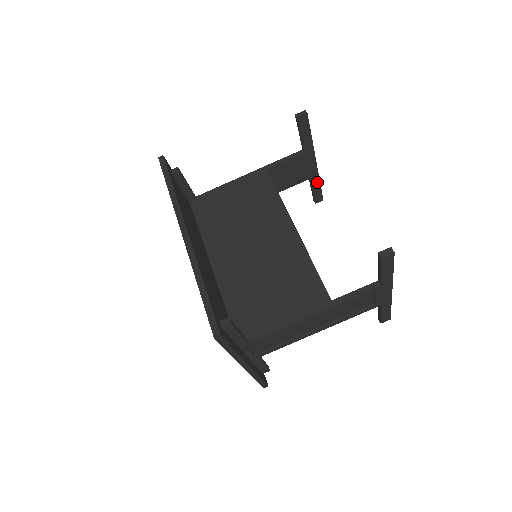
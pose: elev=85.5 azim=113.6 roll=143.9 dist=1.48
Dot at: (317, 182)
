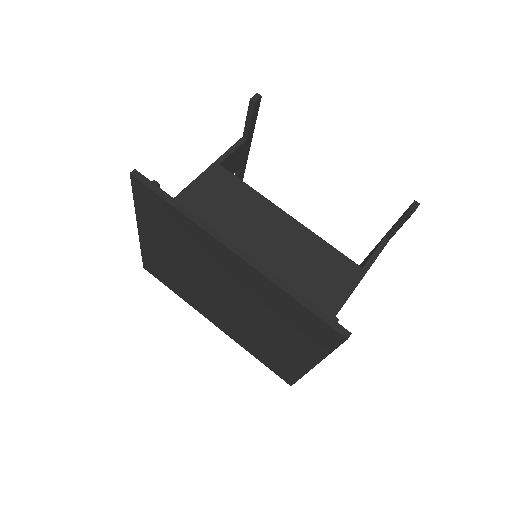
Dot at: (243, 169)
